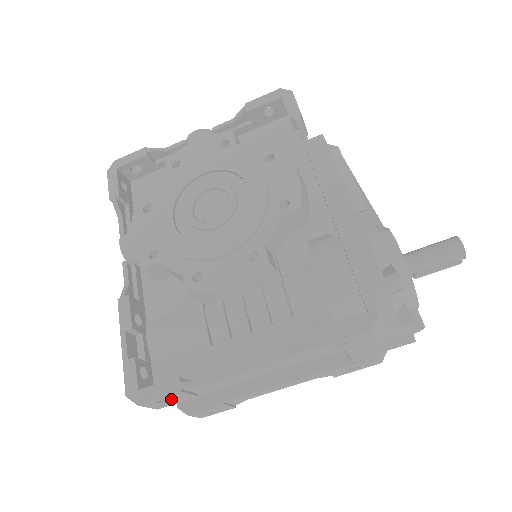
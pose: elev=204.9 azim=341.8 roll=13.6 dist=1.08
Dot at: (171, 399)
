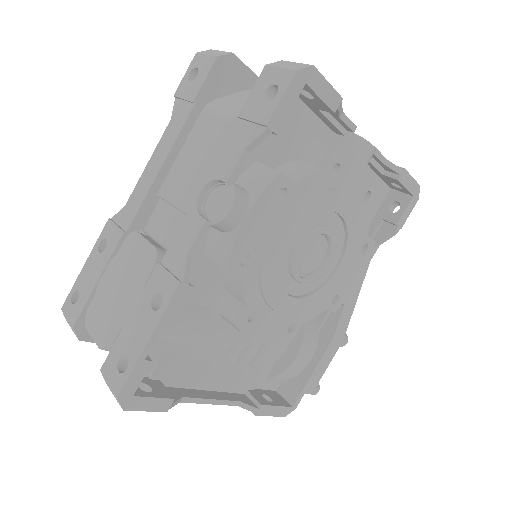
Dot at: occluded
